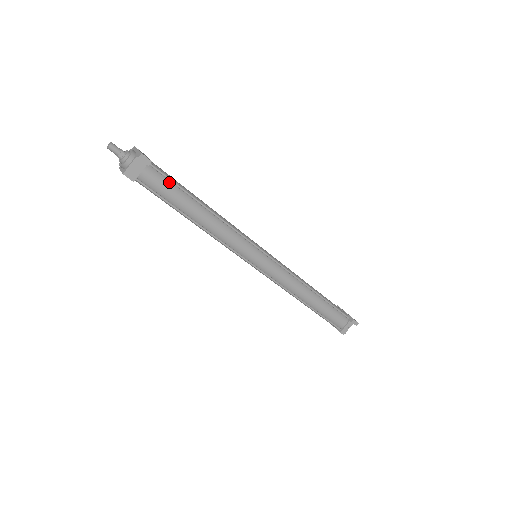
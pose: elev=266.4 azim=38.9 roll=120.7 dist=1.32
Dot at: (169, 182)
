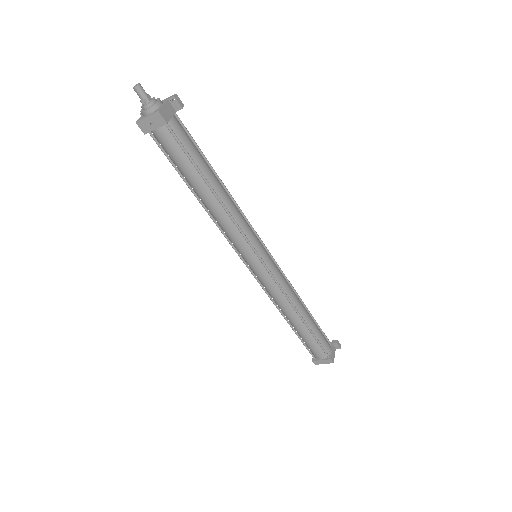
Dot at: (191, 141)
